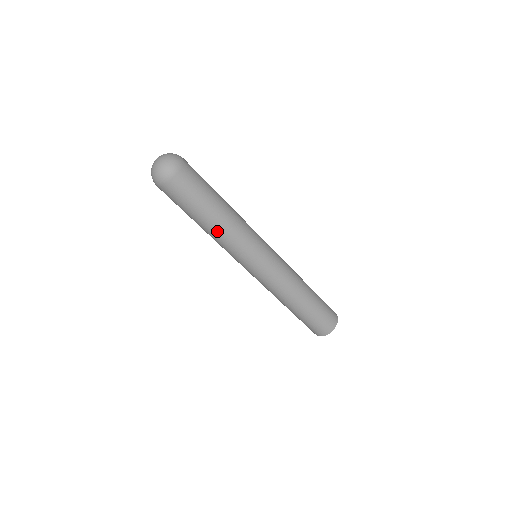
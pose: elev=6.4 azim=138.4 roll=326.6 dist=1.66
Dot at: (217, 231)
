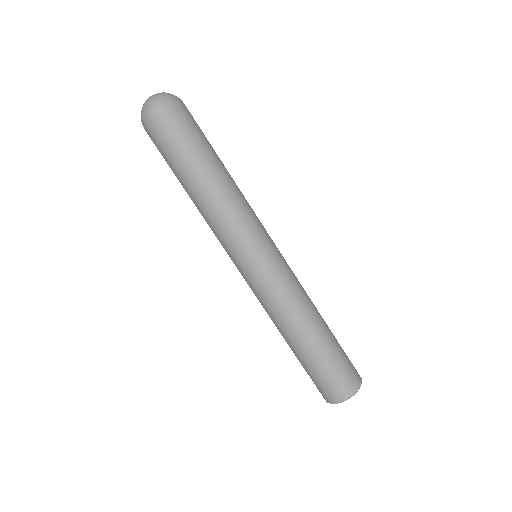
Dot at: (214, 193)
